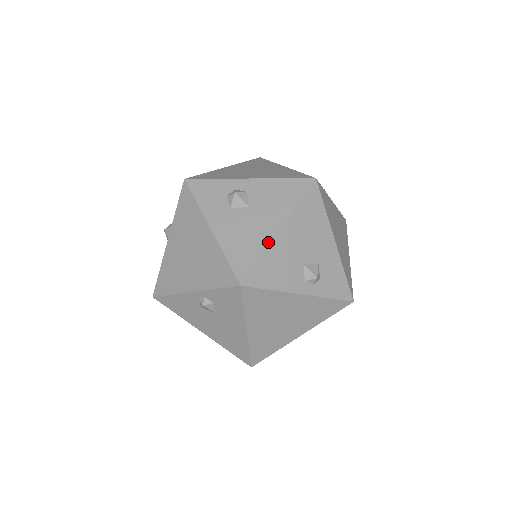
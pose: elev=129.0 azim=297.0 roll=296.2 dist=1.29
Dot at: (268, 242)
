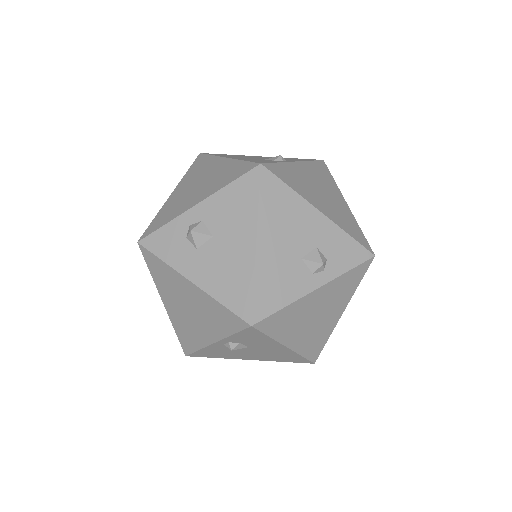
Dot at: (252, 265)
